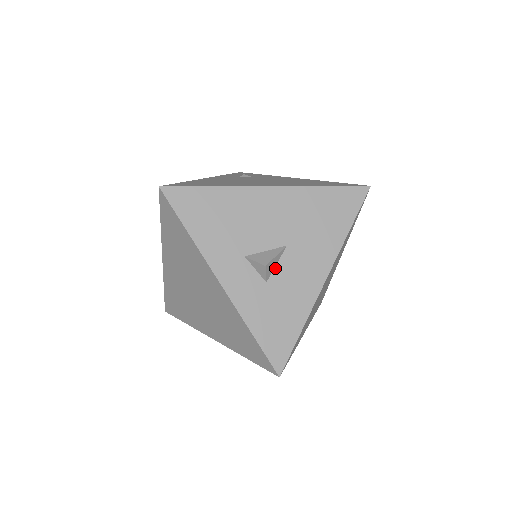
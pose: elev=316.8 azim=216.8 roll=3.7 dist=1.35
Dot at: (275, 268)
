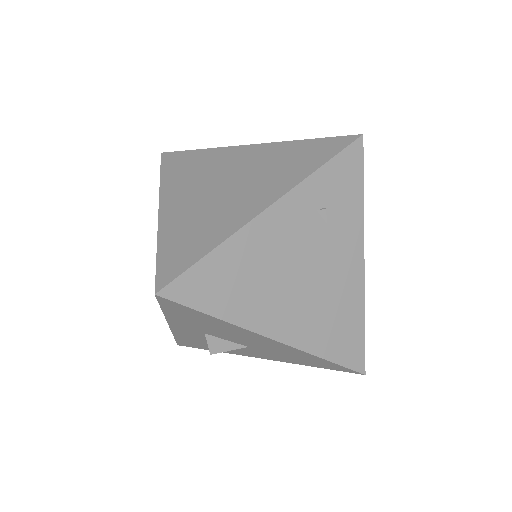
Dot at: occluded
